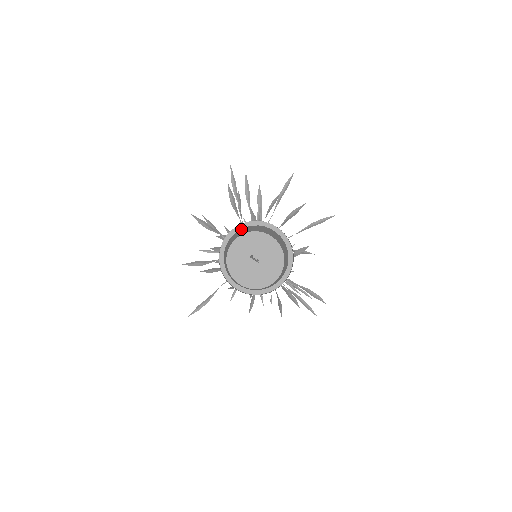
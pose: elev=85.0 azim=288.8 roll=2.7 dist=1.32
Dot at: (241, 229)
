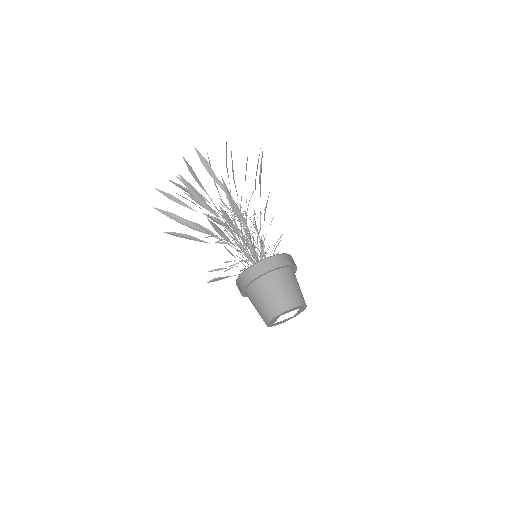
Dot at: (256, 284)
